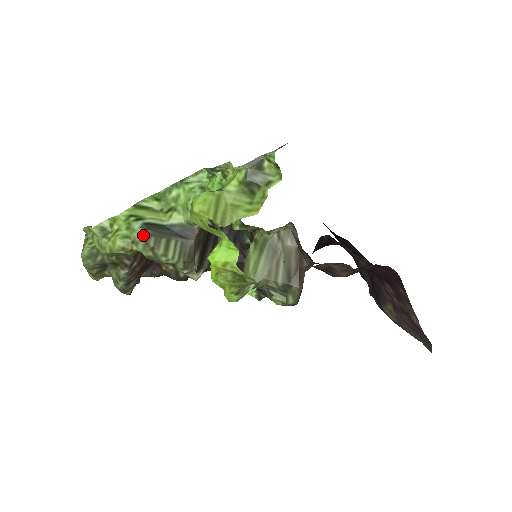
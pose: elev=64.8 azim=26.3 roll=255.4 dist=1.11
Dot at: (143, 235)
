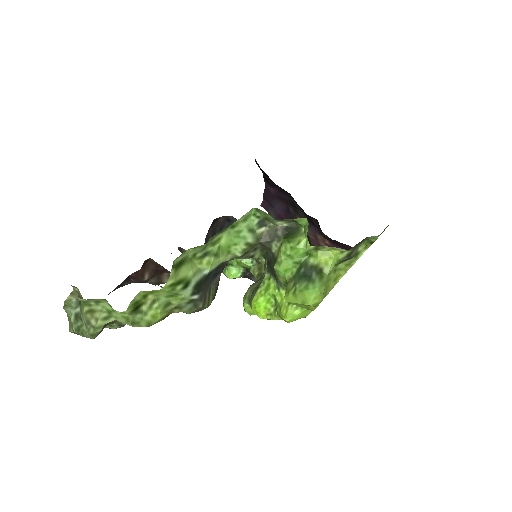
Dot at: (194, 301)
